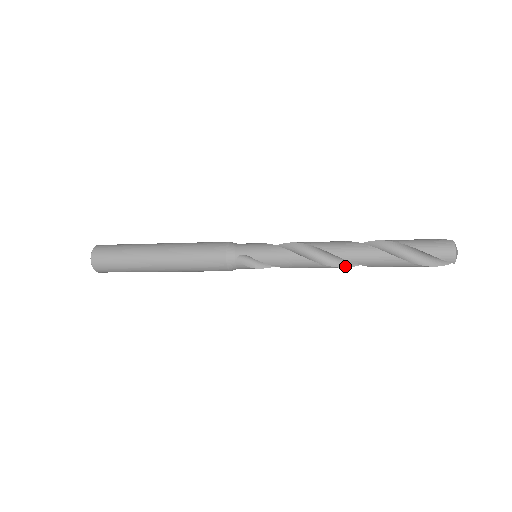
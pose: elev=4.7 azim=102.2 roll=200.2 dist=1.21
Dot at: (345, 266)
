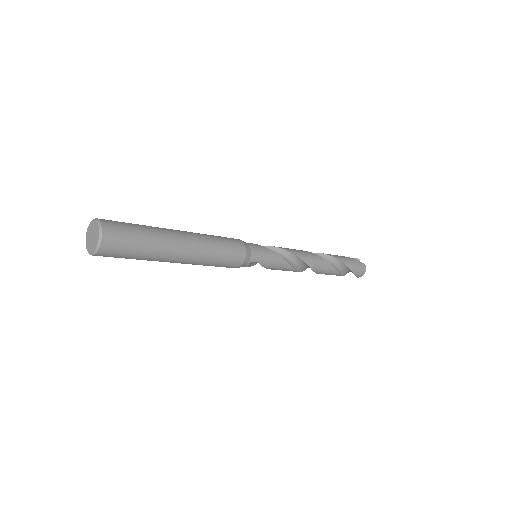
Dot at: (305, 269)
